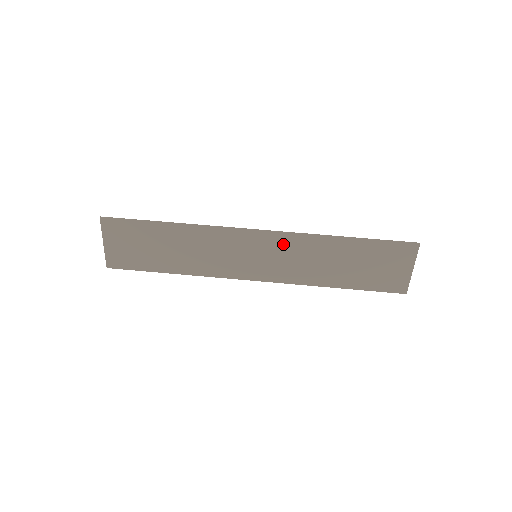
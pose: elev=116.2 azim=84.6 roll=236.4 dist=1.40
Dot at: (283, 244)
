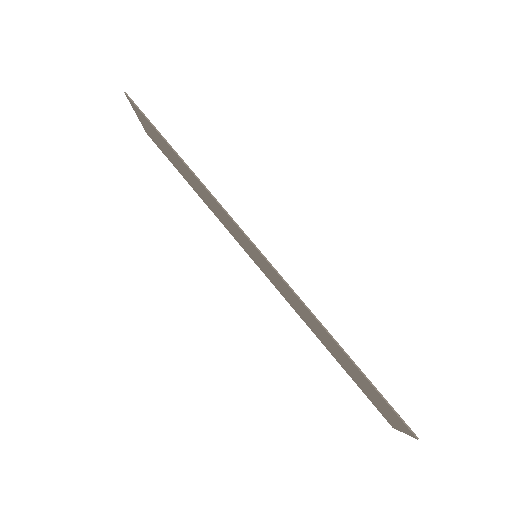
Dot at: (278, 278)
